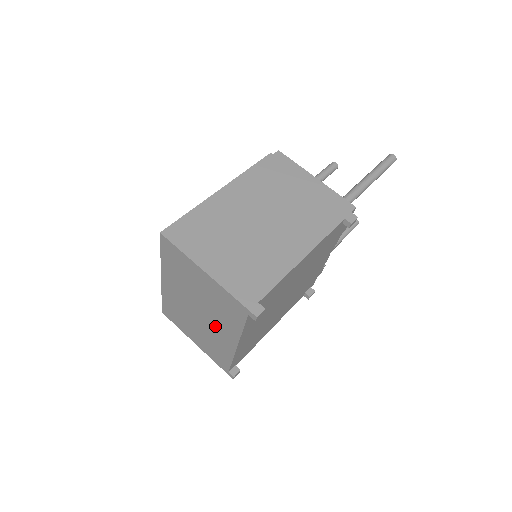
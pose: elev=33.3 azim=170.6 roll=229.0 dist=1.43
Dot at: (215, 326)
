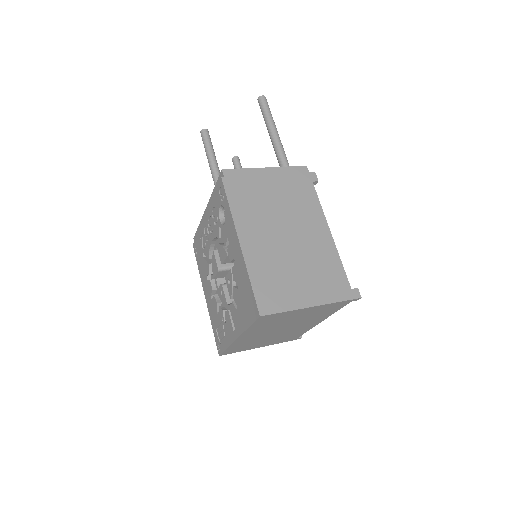
Dot at: (300, 326)
